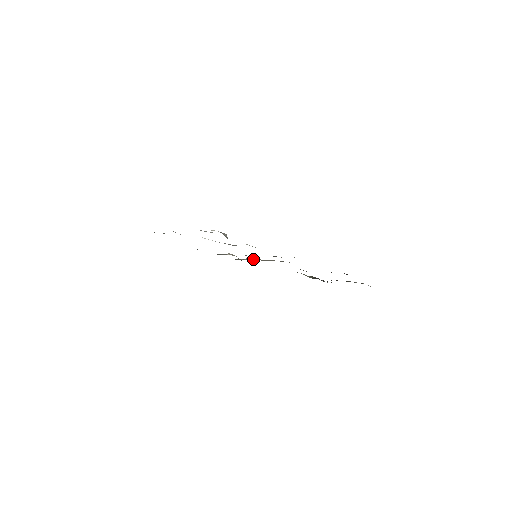
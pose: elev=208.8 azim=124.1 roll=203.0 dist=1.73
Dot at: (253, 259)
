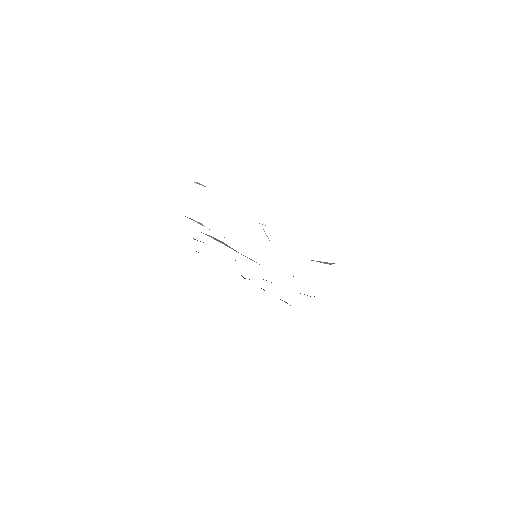
Dot at: occluded
